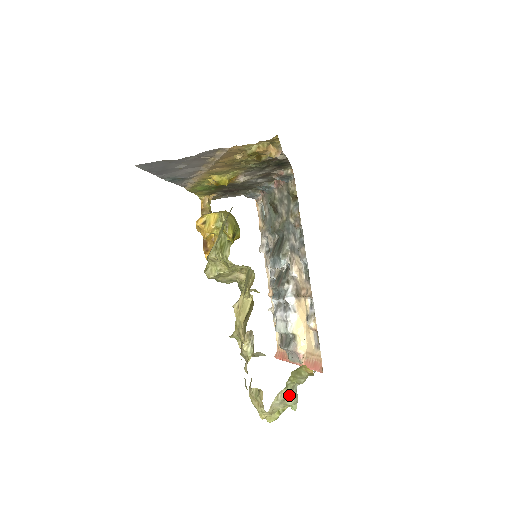
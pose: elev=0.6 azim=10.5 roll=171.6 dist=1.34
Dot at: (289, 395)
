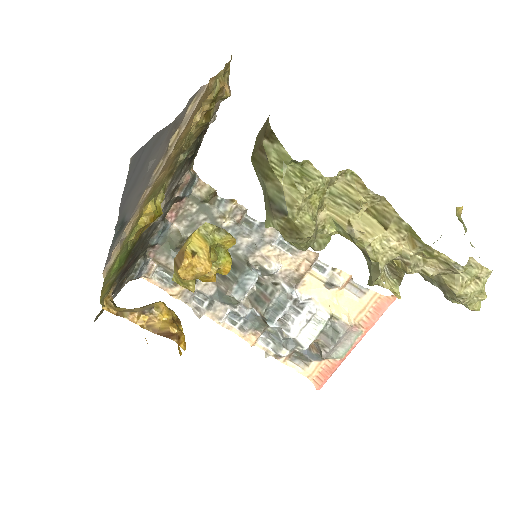
Dot at: occluded
